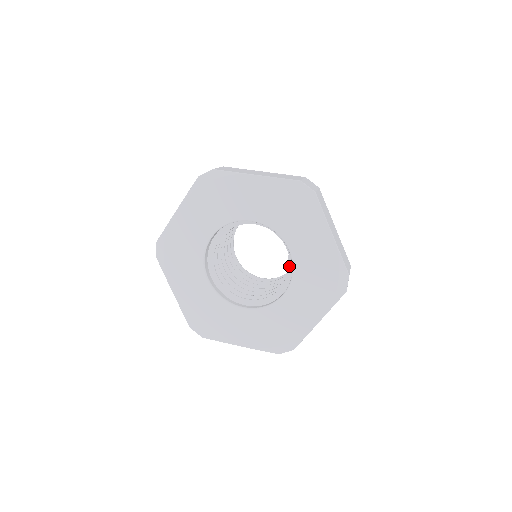
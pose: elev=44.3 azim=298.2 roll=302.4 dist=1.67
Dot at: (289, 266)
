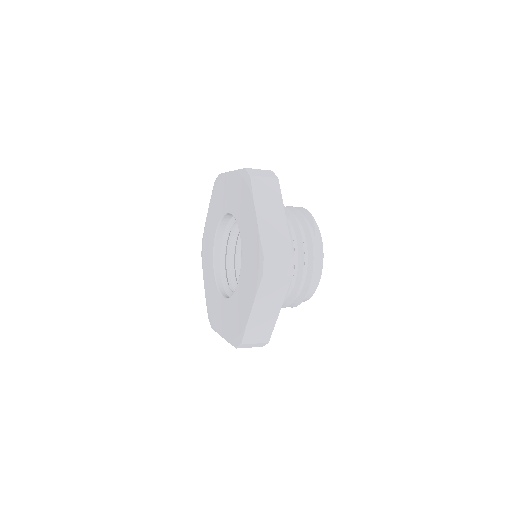
Dot at: occluded
